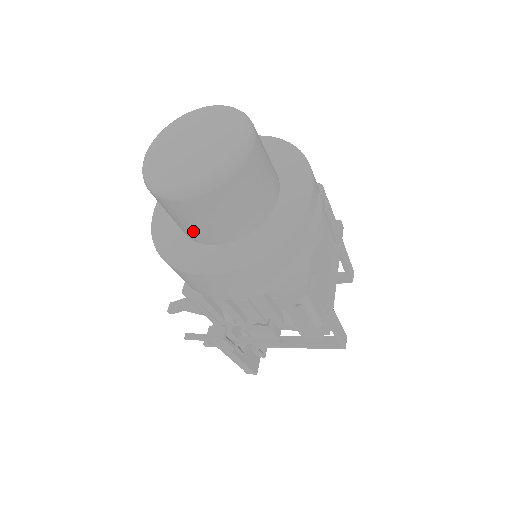
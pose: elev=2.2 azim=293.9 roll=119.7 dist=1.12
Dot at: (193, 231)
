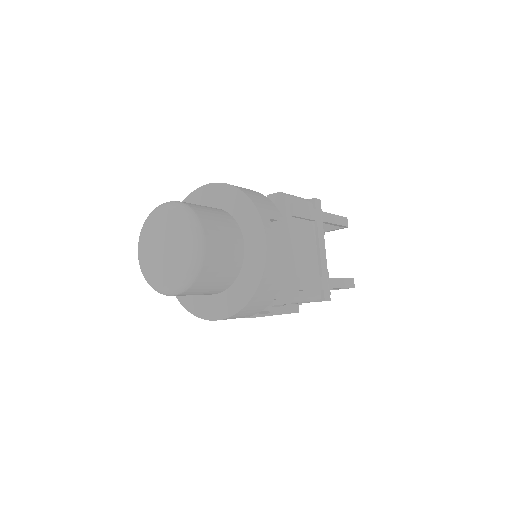
Dot at: occluded
